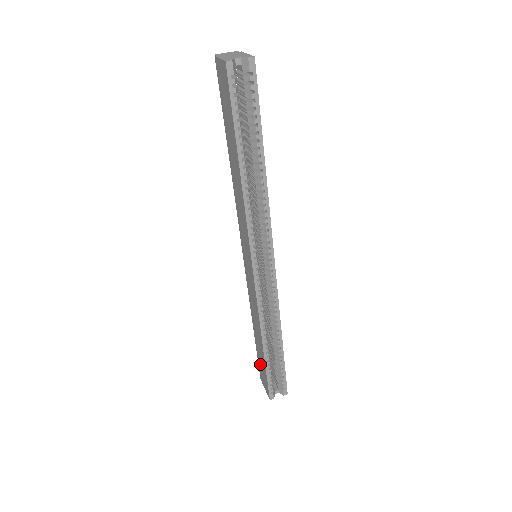
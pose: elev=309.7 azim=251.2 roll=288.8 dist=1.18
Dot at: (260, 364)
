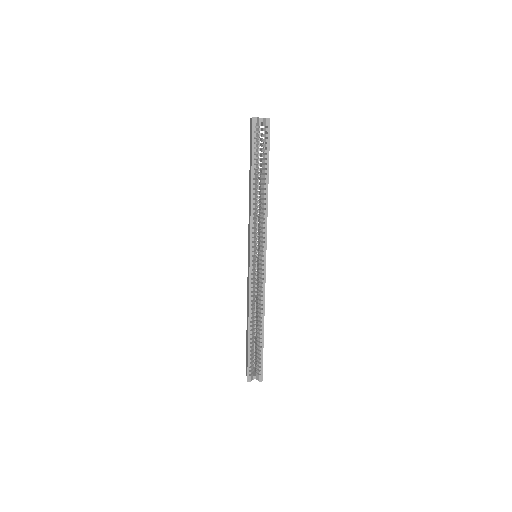
Dot at: (246, 351)
